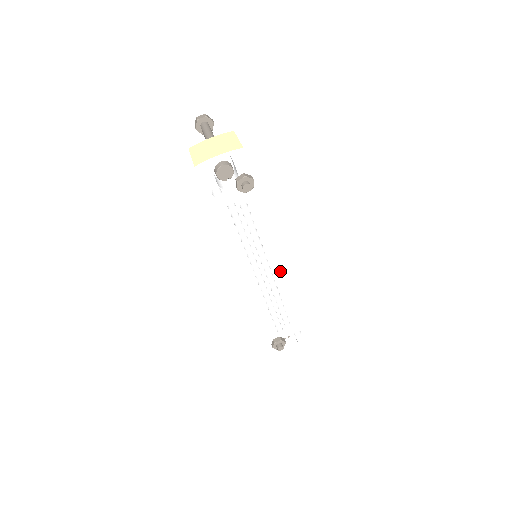
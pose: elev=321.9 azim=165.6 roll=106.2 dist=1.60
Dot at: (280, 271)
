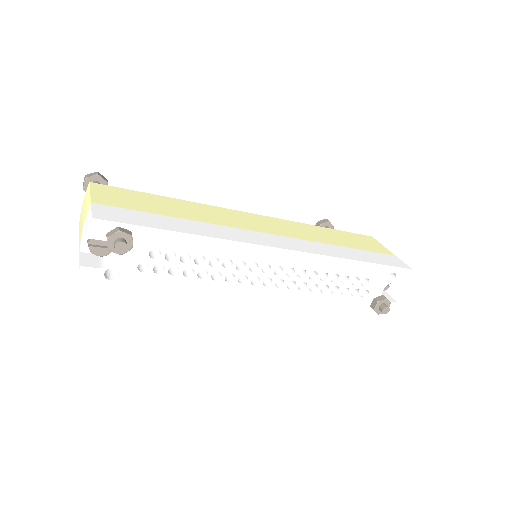
Dot at: (283, 256)
